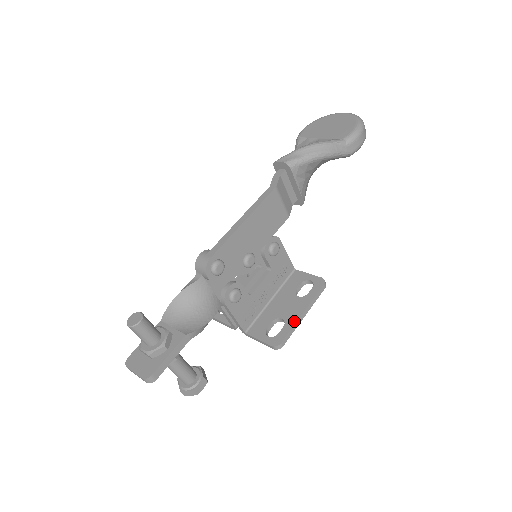
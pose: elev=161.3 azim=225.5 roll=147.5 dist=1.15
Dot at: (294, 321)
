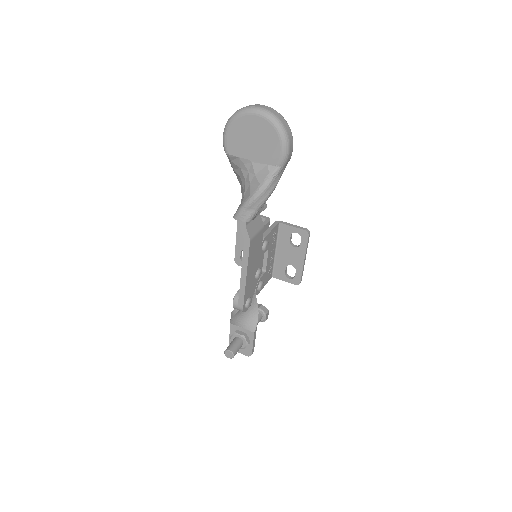
Dot at: (301, 267)
